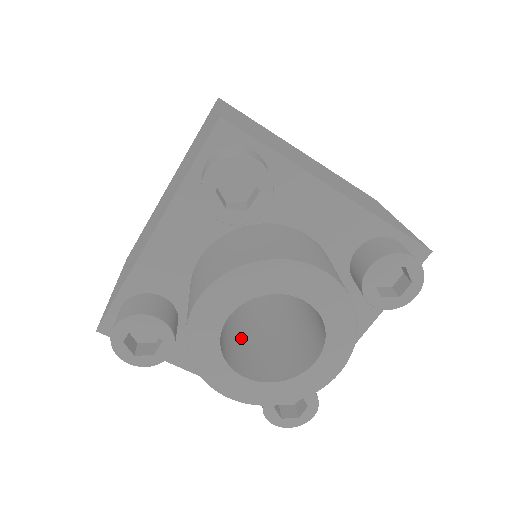
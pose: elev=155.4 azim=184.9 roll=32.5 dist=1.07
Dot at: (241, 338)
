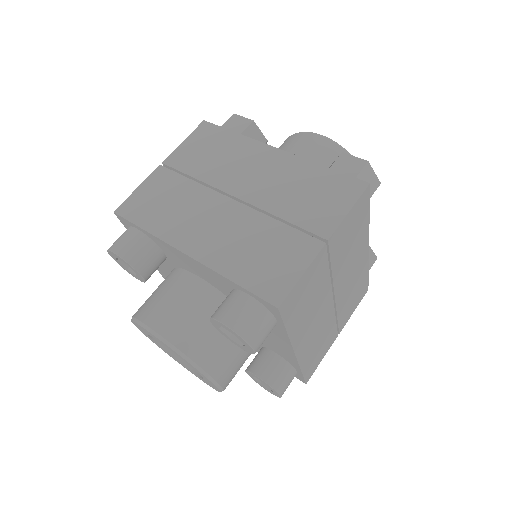
Dot at: occluded
